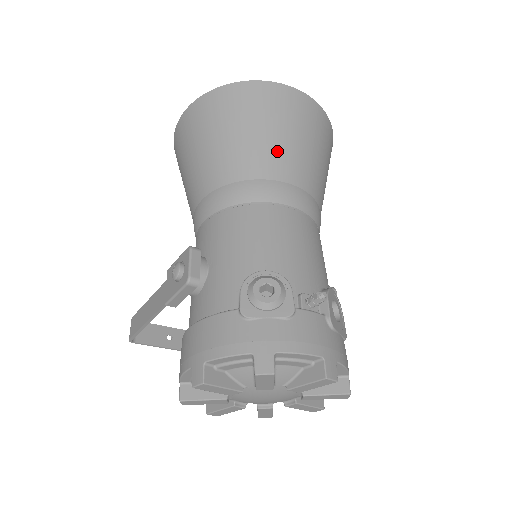
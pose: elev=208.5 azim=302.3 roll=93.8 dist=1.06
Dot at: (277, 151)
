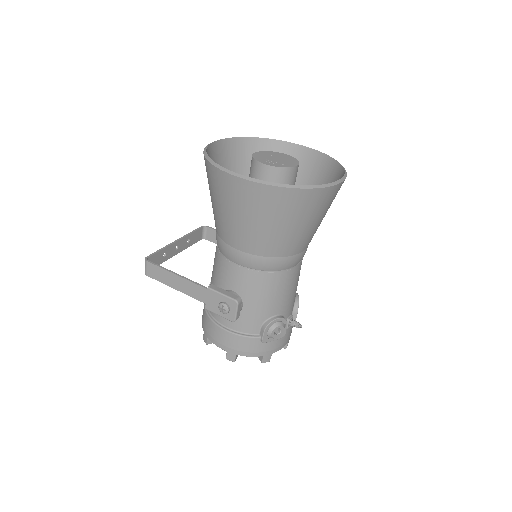
Dot at: (307, 236)
